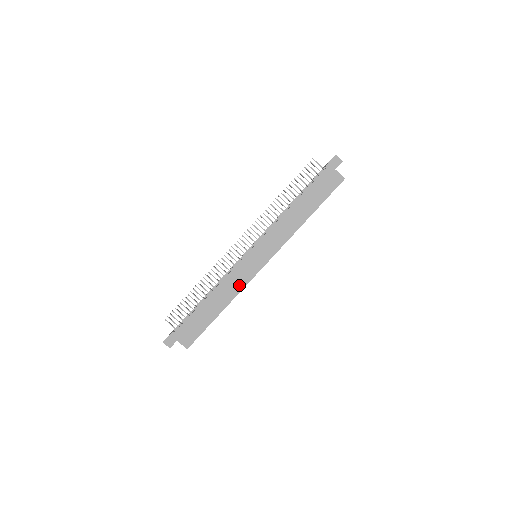
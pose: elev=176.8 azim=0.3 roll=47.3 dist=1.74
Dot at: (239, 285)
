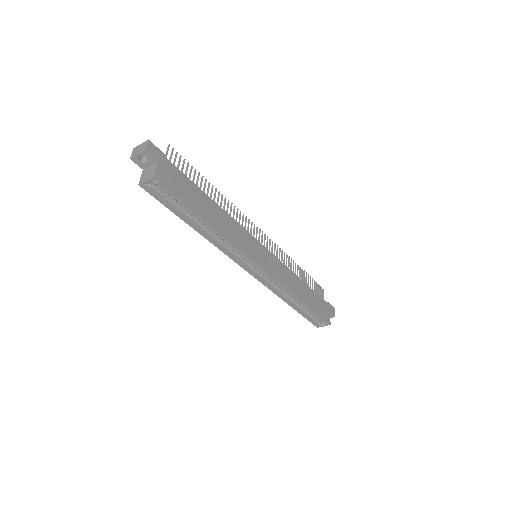
Dot at: (237, 240)
